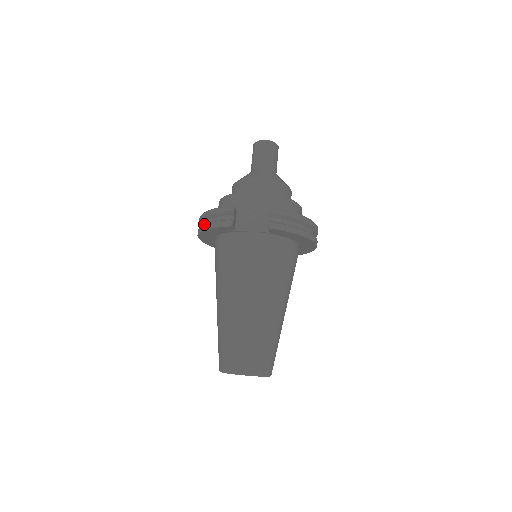
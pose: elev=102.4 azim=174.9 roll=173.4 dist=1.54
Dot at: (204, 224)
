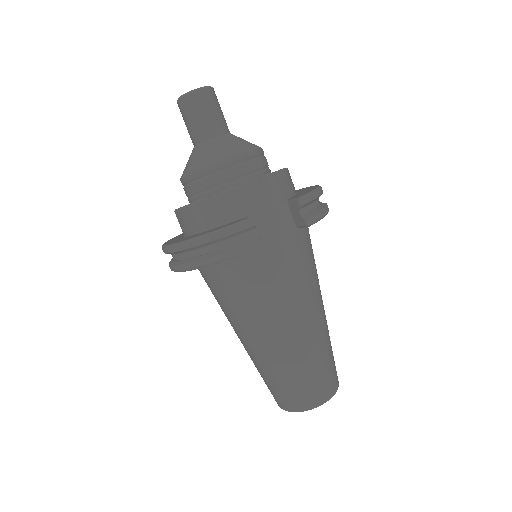
Dot at: (193, 254)
